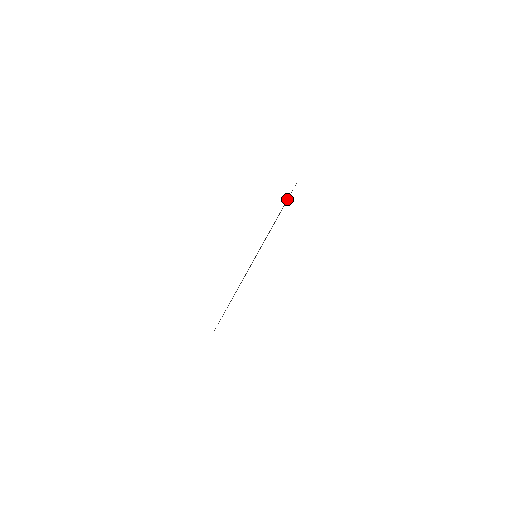
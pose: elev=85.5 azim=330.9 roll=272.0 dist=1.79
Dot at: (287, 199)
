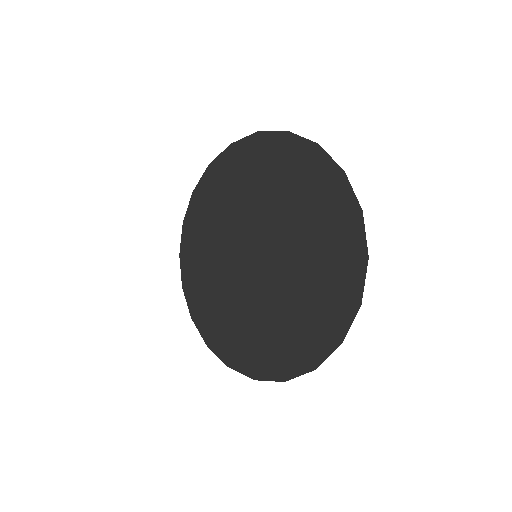
Dot at: (265, 161)
